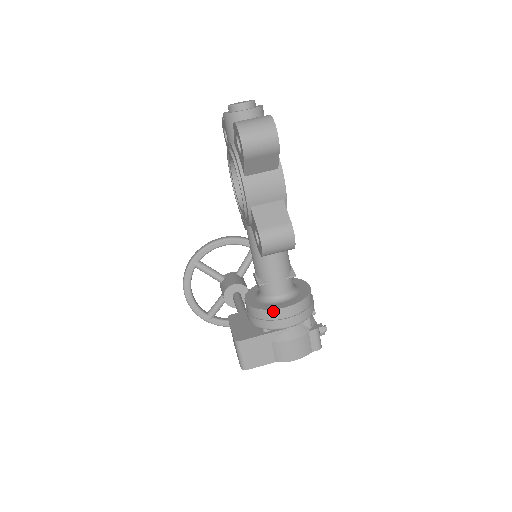
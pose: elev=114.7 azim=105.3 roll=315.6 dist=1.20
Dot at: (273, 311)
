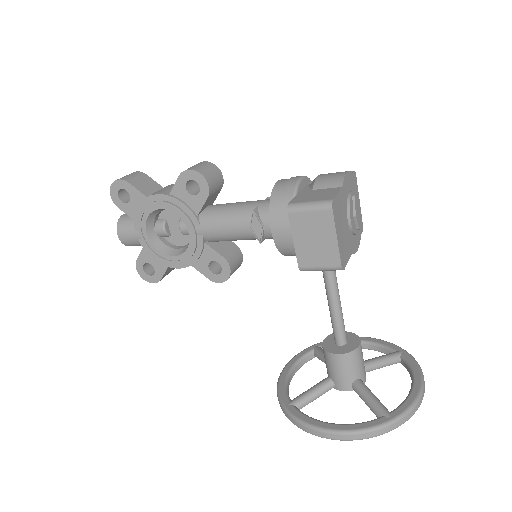
Dot at: (275, 188)
